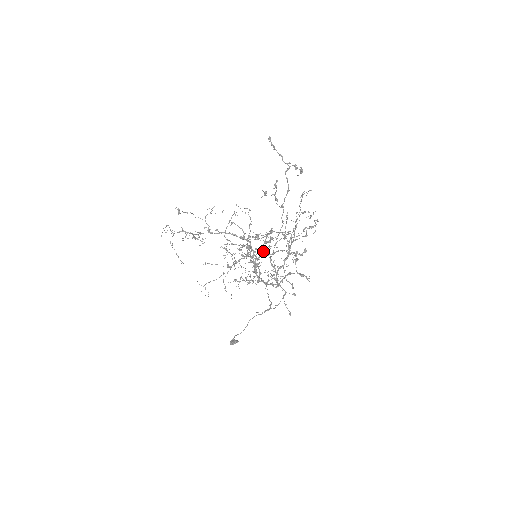
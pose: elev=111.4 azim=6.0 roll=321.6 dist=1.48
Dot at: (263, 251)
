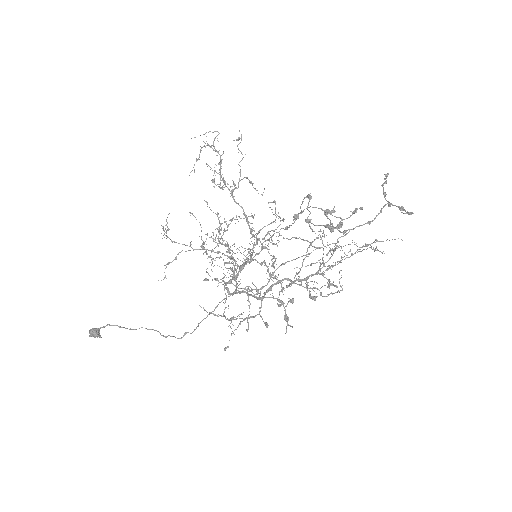
Dot at: occluded
